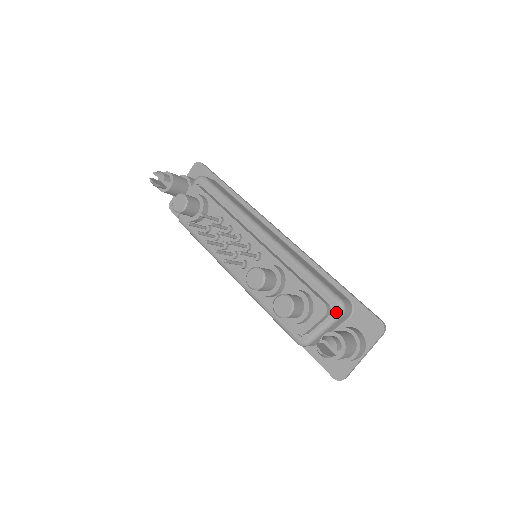
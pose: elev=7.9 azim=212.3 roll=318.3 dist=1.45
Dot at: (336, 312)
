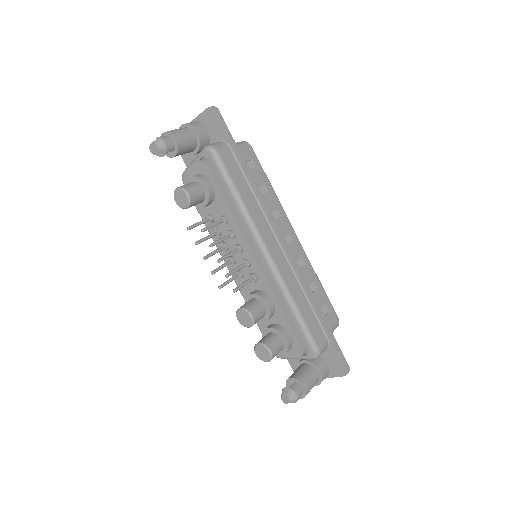
Dot at: (310, 357)
